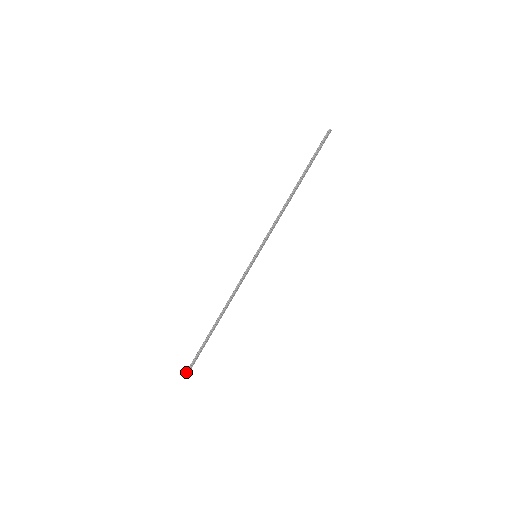
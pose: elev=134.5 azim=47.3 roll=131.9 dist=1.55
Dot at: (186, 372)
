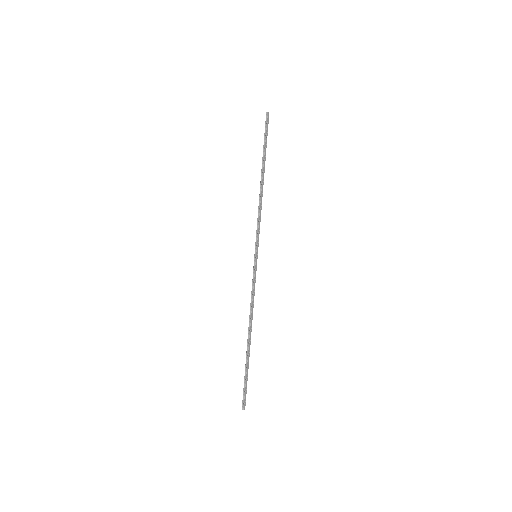
Dot at: (242, 406)
